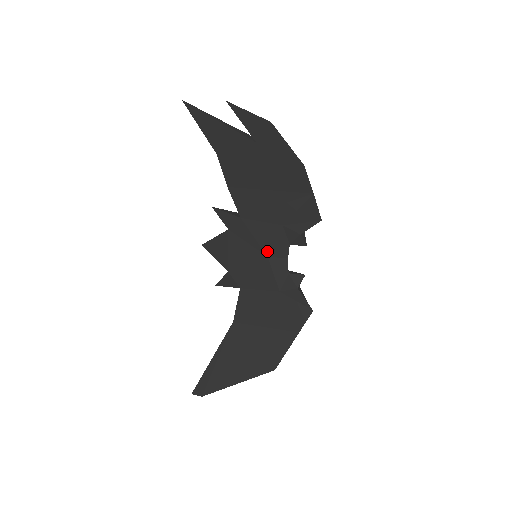
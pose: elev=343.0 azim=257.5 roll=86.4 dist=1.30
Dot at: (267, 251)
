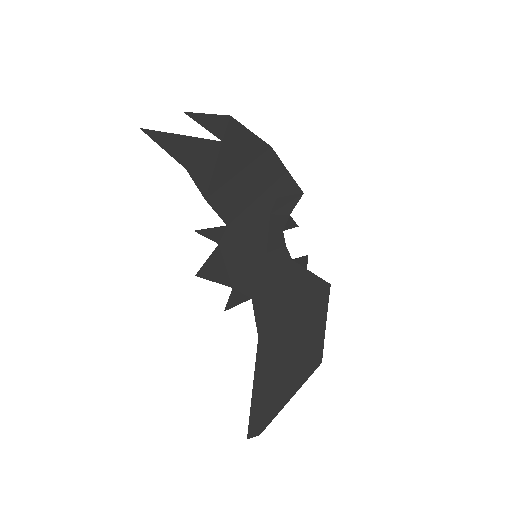
Dot at: (264, 247)
